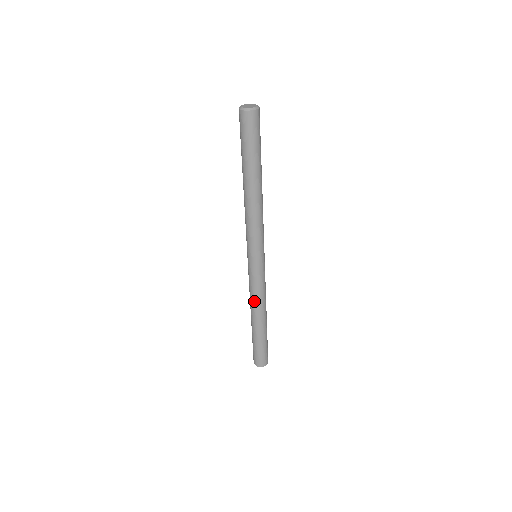
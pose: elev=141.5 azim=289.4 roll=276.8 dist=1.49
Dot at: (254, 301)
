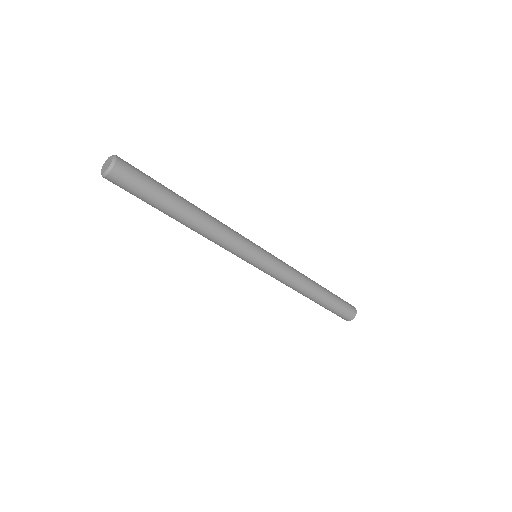
Dot at: (295, 286)
